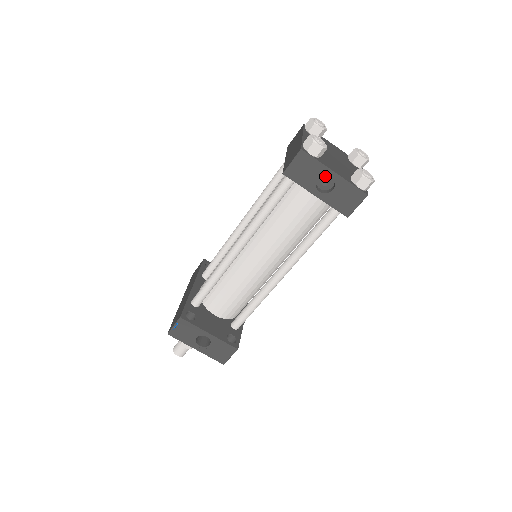
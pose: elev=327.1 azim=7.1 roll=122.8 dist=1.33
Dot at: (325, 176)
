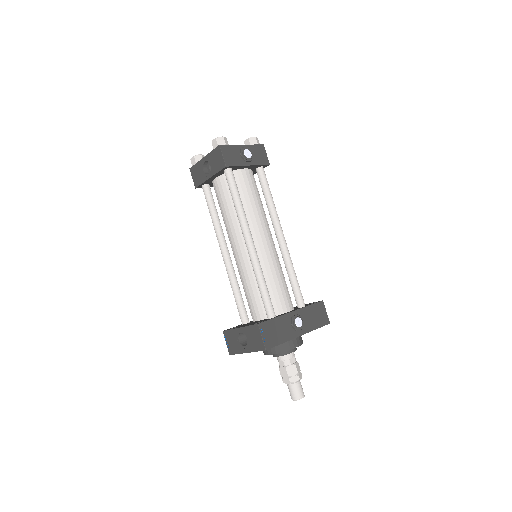
Dot at: (209, 166)
